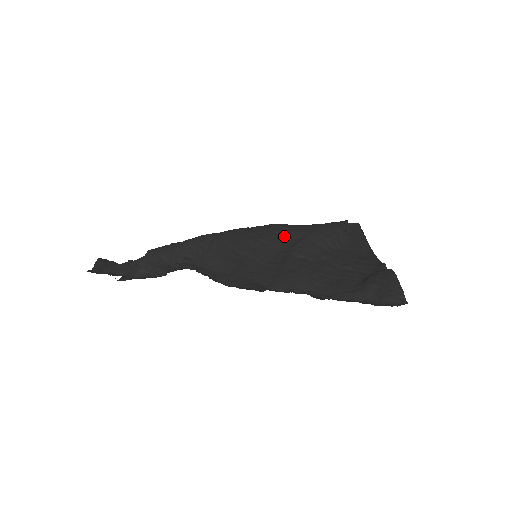
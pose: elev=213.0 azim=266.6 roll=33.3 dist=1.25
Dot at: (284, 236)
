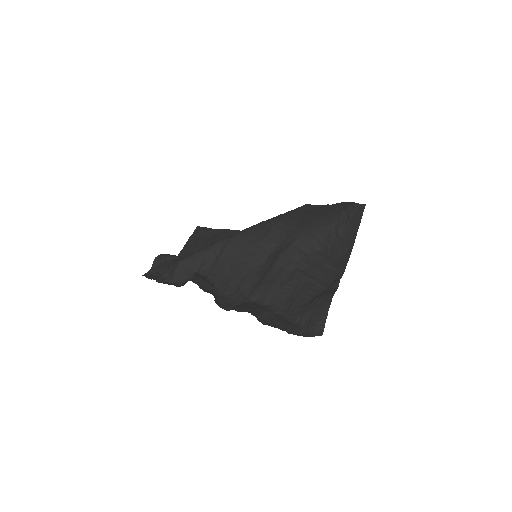
Dot at: (281, 237)
